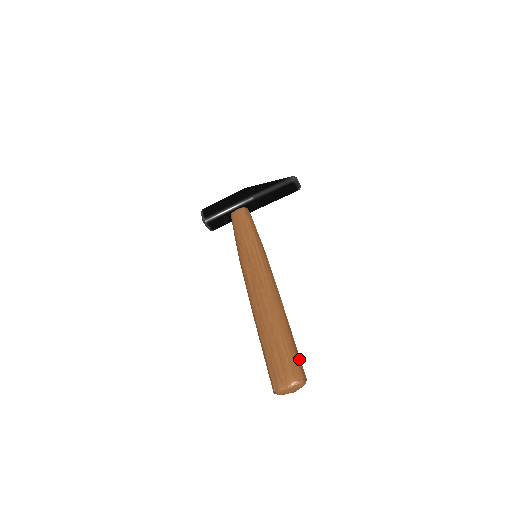
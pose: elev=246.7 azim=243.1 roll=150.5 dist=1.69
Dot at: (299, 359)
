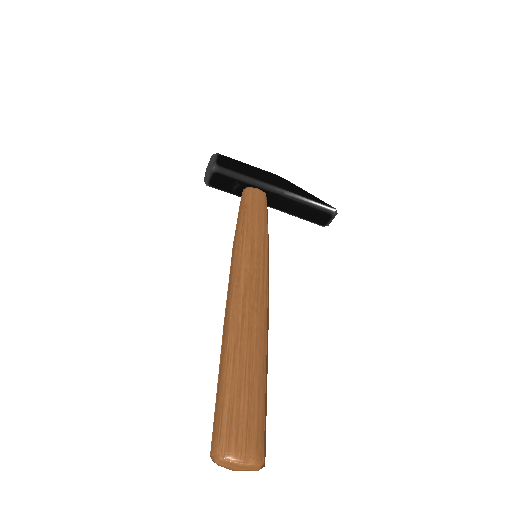
Dot at: occluded
